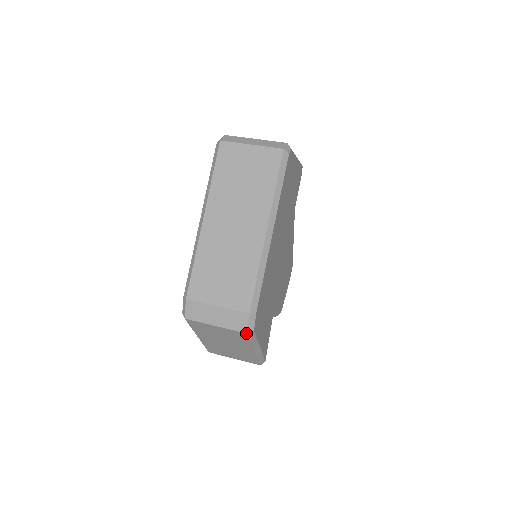
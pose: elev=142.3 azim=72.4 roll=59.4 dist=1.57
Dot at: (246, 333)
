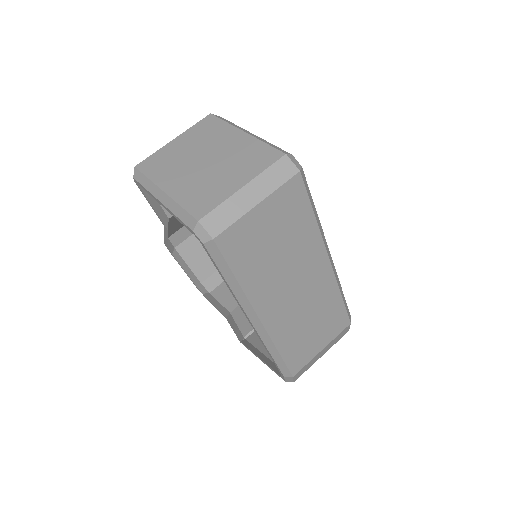
Dot at: occluded
